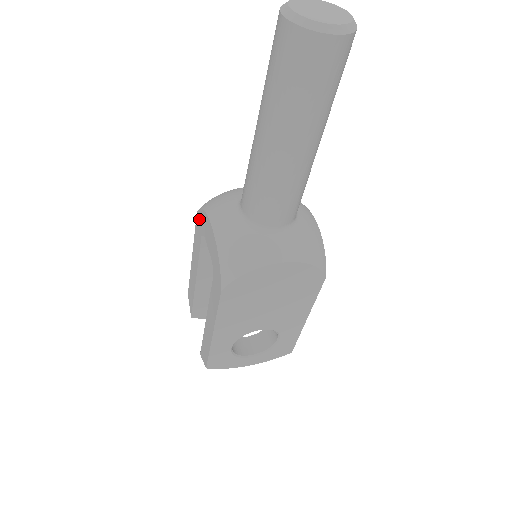
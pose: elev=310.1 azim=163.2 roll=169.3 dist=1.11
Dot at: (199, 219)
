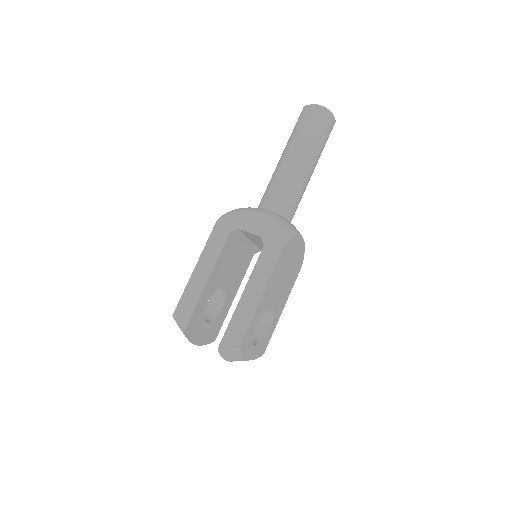
Dot at: (224, 223)
